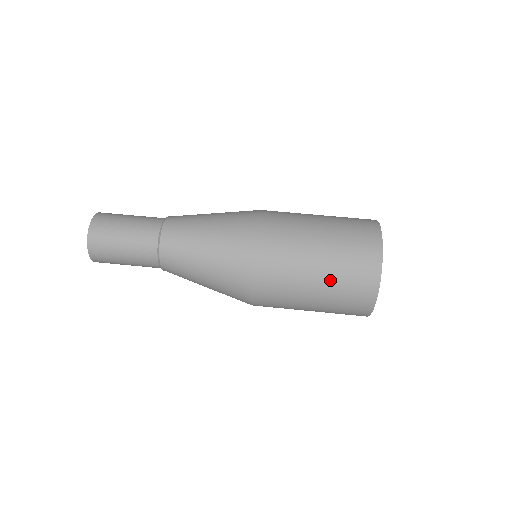
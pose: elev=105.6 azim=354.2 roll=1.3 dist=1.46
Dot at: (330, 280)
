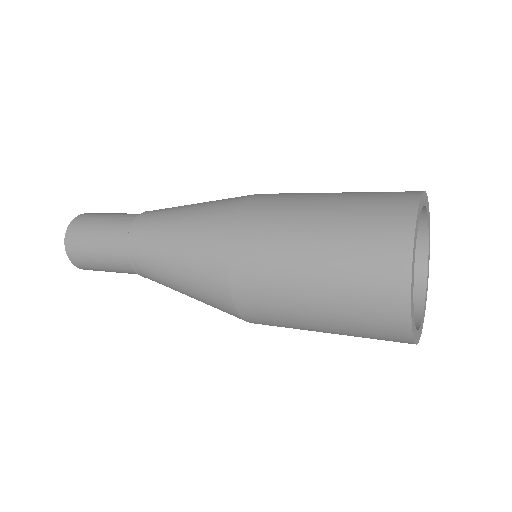
Dot at: (331, 284)
